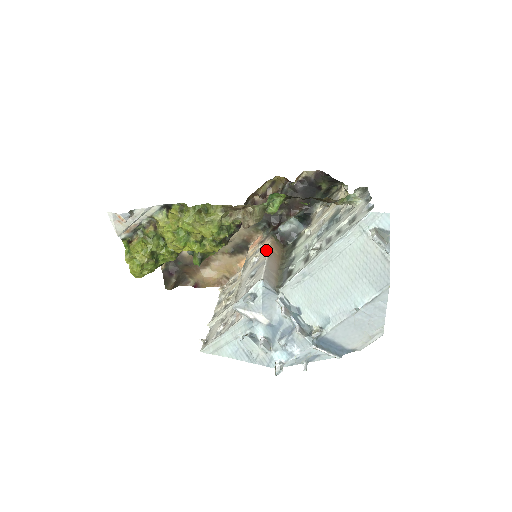
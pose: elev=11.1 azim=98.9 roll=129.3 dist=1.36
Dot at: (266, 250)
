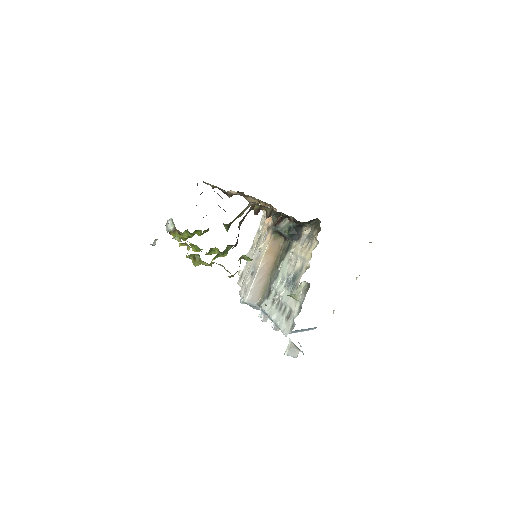
Dot at: (262, 256)
